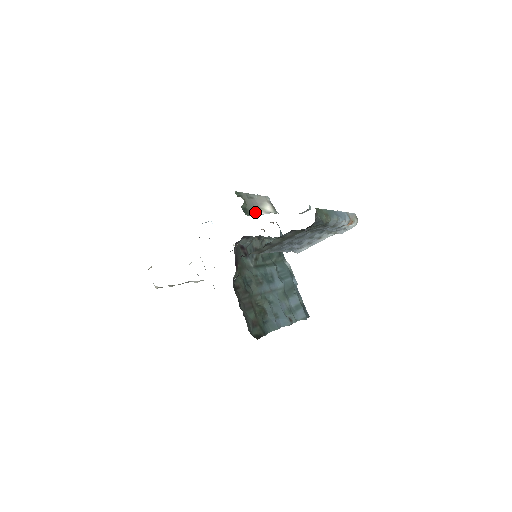
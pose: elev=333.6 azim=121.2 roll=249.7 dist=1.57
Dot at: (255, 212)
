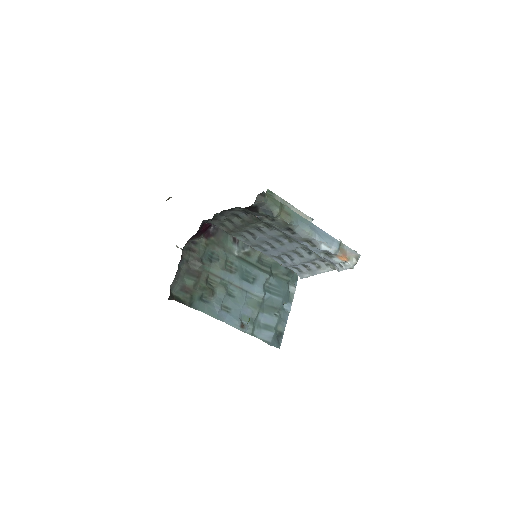
Dot at: occluded
